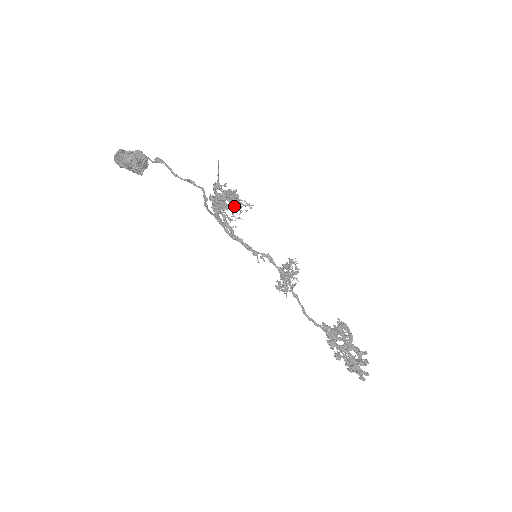
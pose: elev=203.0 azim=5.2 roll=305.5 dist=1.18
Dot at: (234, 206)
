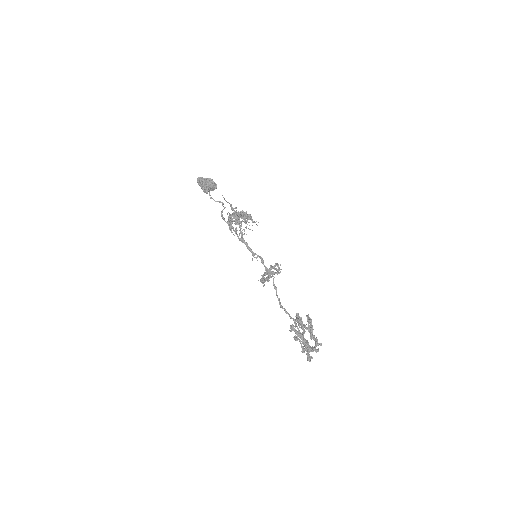
Dot at: (239, 222)
